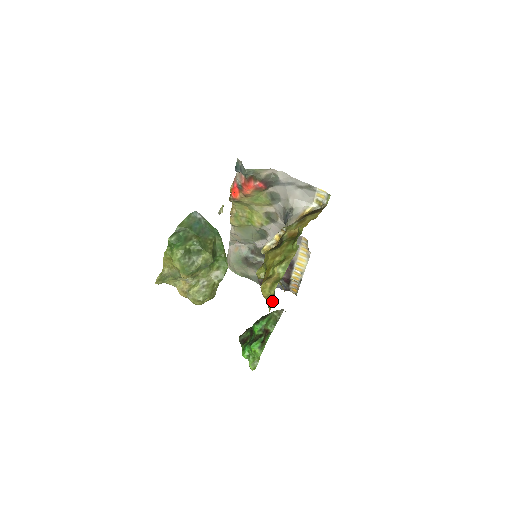
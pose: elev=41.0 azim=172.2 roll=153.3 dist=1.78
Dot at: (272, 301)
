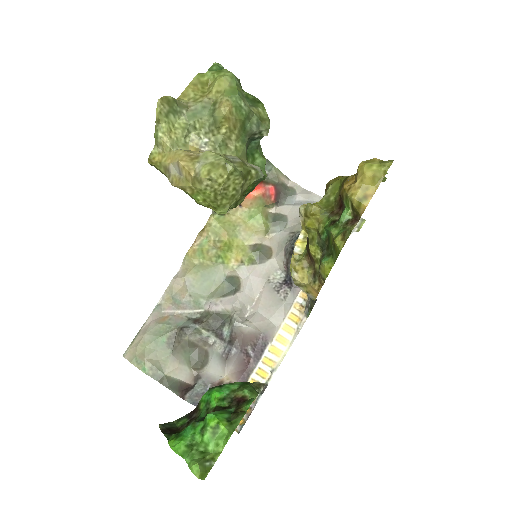
Dot at: (368, 201)
